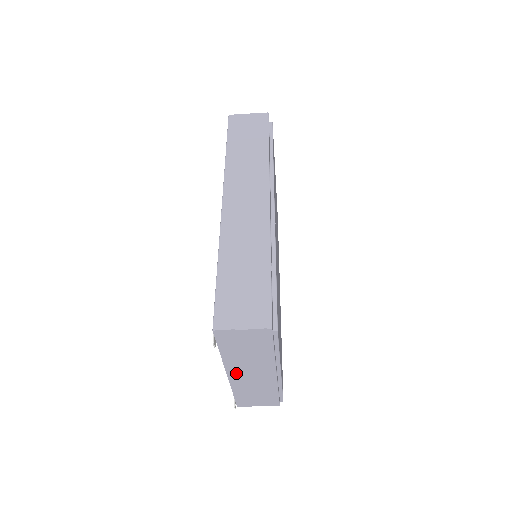
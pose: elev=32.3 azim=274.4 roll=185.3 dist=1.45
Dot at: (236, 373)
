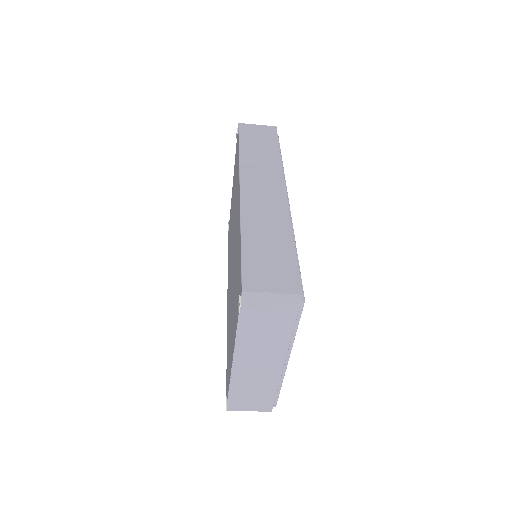
Dot at: (243, 358)
